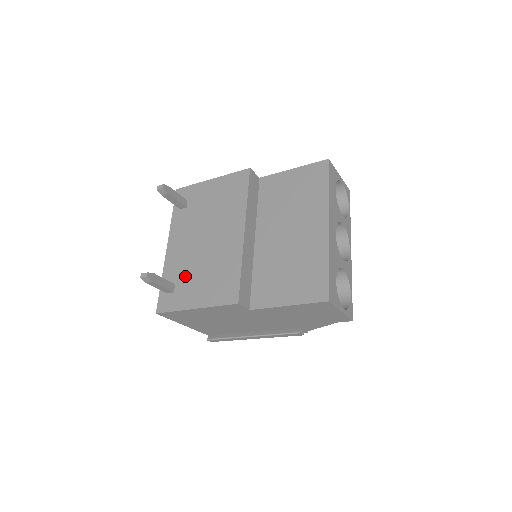
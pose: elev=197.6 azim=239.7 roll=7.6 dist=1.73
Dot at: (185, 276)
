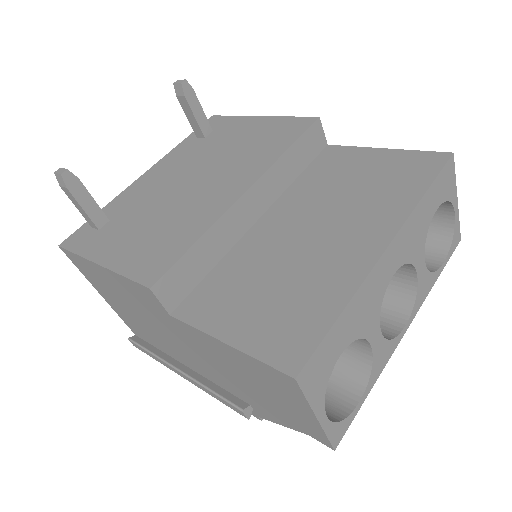
Dot at: (128, 216)
